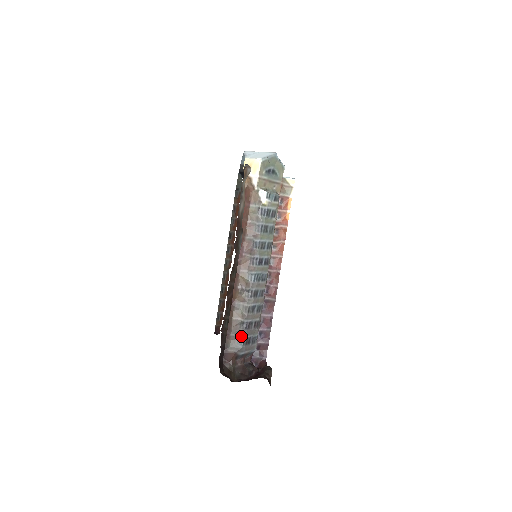
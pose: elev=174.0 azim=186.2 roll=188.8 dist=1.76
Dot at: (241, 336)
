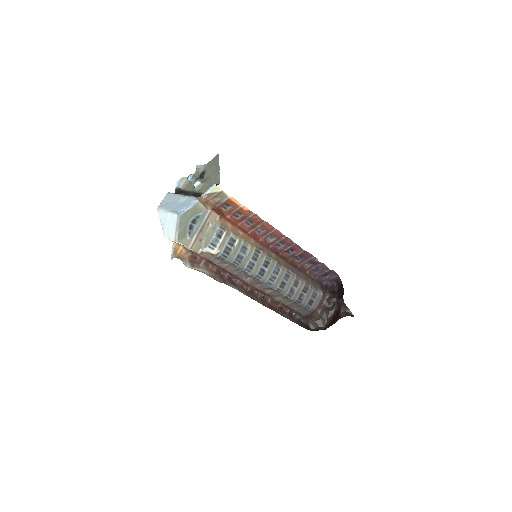
Dot at: (302, 307)
